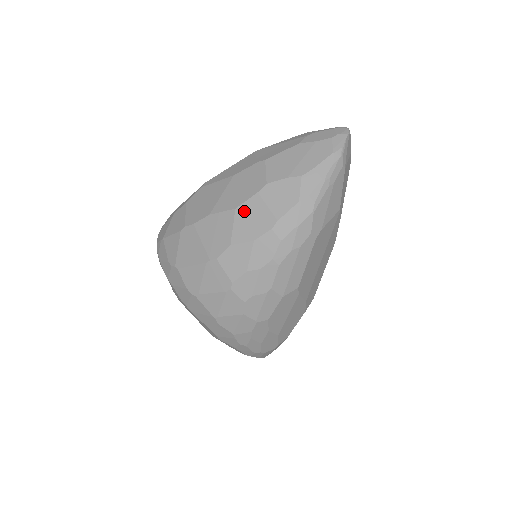
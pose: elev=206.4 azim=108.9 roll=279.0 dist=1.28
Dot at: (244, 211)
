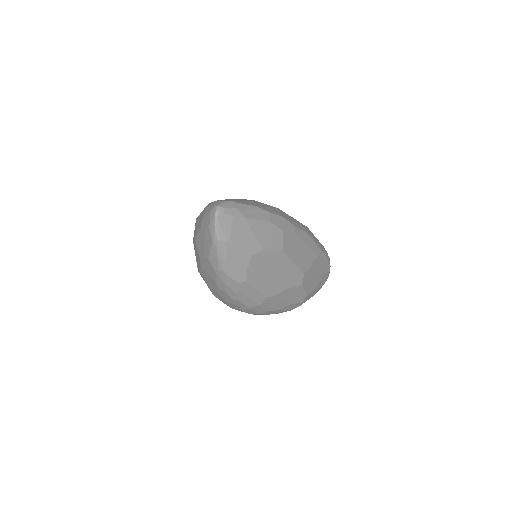
Dot at: (203, 275)
